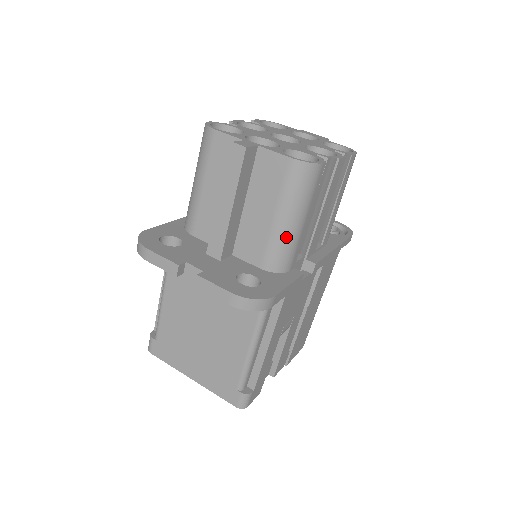
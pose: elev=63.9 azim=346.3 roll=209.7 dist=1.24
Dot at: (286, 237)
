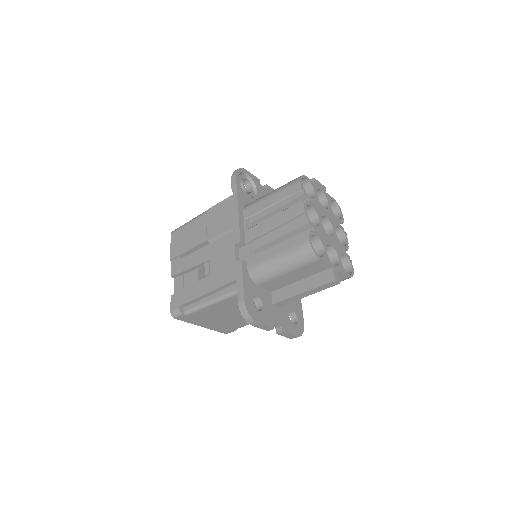
Dot at: occluded
